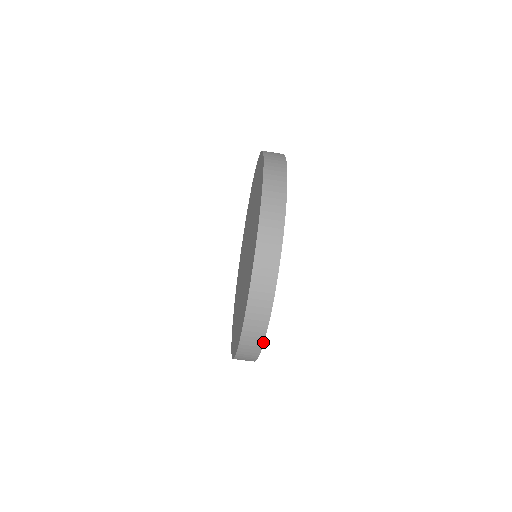
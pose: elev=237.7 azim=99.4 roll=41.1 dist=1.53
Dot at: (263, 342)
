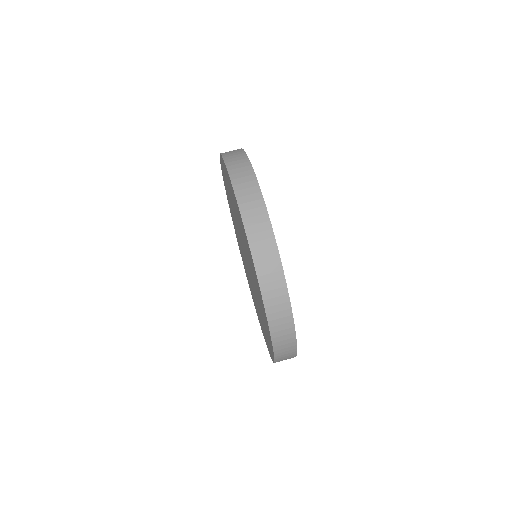
Dot at: (294, 326)
